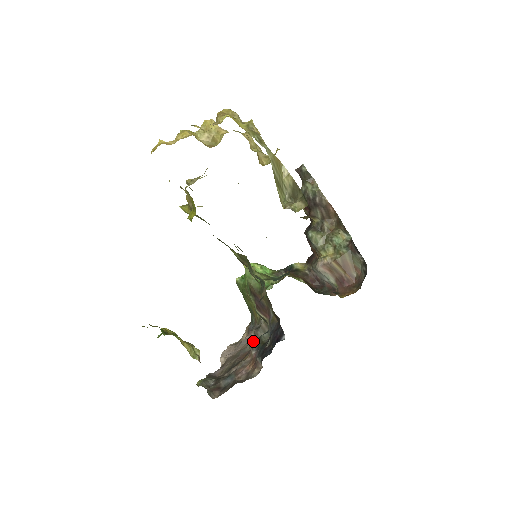
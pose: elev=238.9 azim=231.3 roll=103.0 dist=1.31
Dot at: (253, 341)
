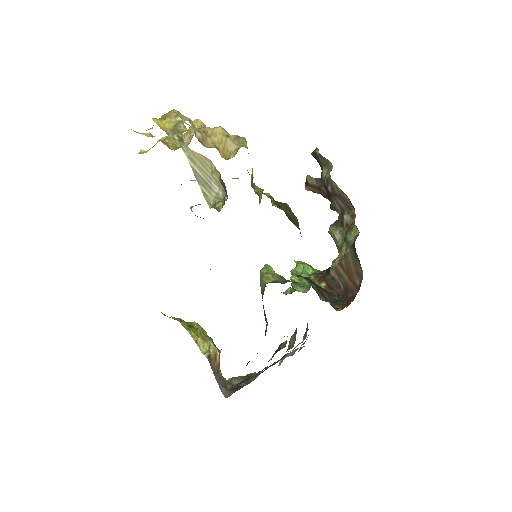
Dot at: occluded
